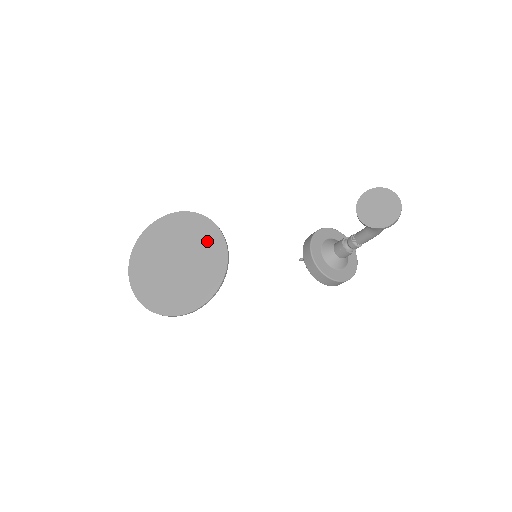
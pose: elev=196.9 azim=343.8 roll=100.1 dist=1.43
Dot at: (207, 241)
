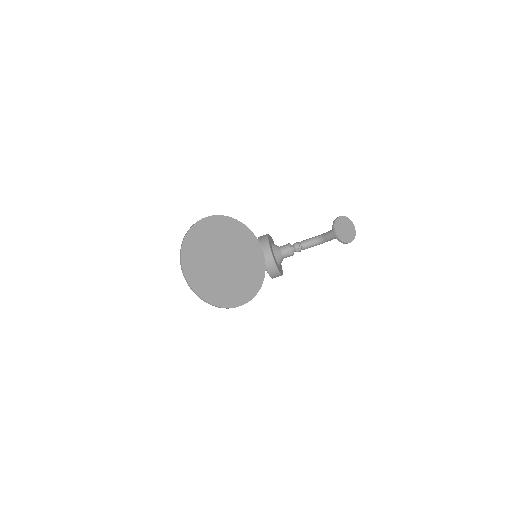
Dot at: (247, 244)
